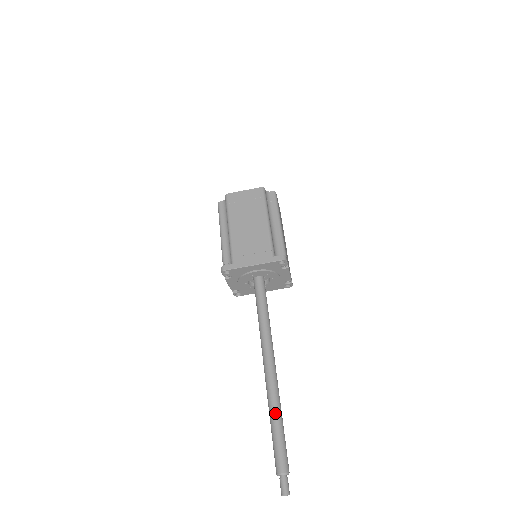
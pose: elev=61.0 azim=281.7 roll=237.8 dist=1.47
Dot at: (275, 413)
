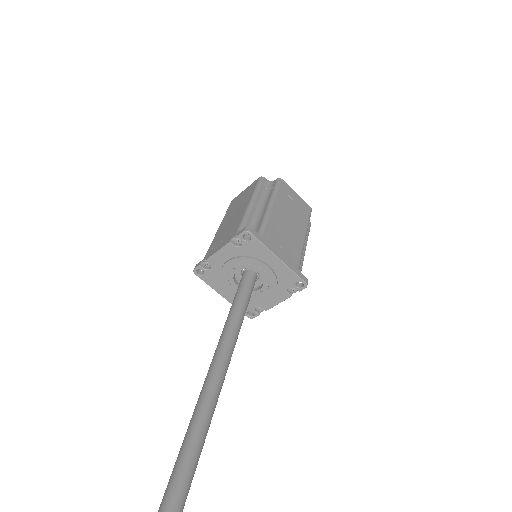
Dot at: (200, 441)
